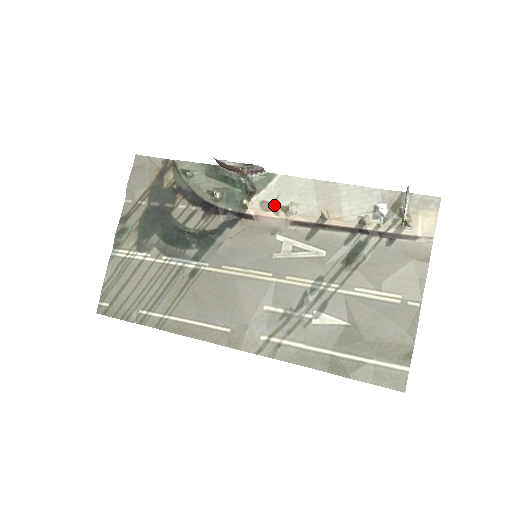
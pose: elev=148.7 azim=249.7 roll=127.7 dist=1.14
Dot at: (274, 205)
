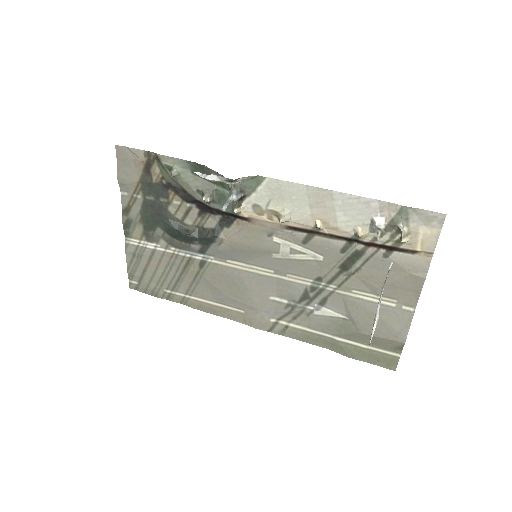
Dot at: (267, 210)
